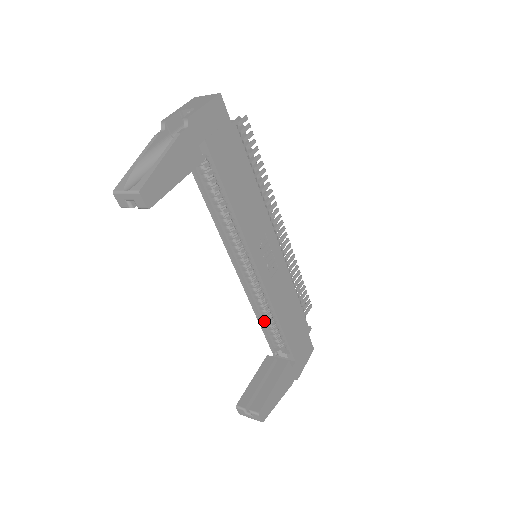
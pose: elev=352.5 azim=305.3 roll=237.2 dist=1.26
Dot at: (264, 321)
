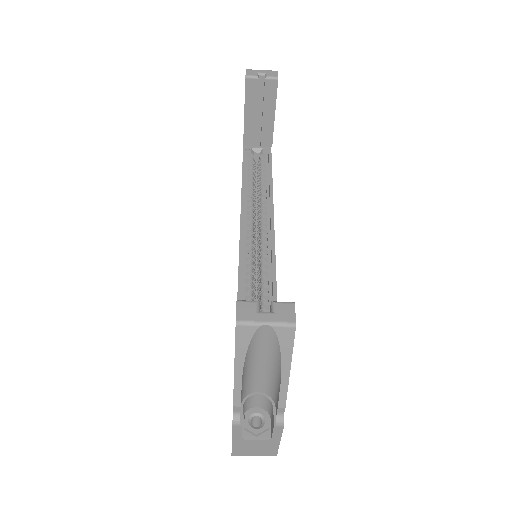
Dot at: occluded
